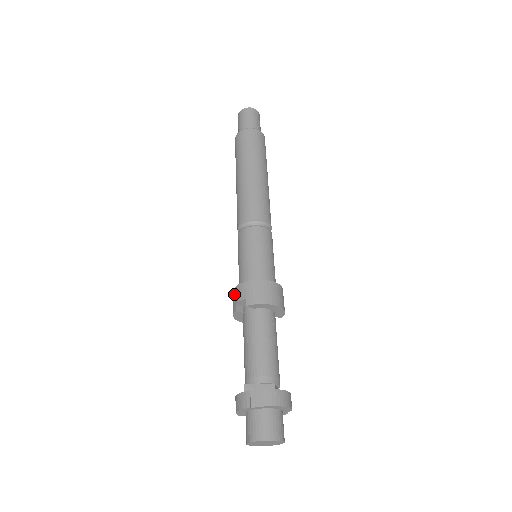
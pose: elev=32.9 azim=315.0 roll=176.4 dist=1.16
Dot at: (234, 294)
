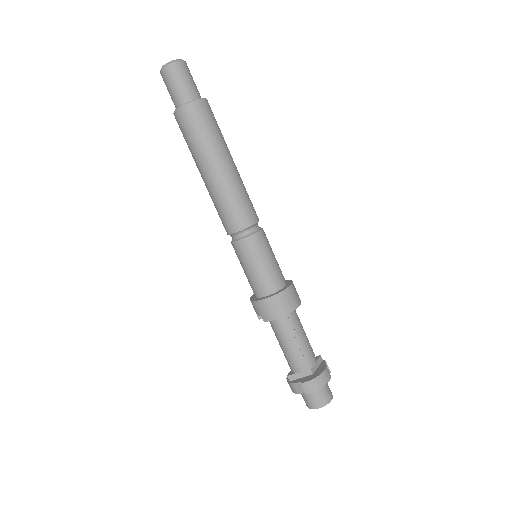
Dot at: occluded
